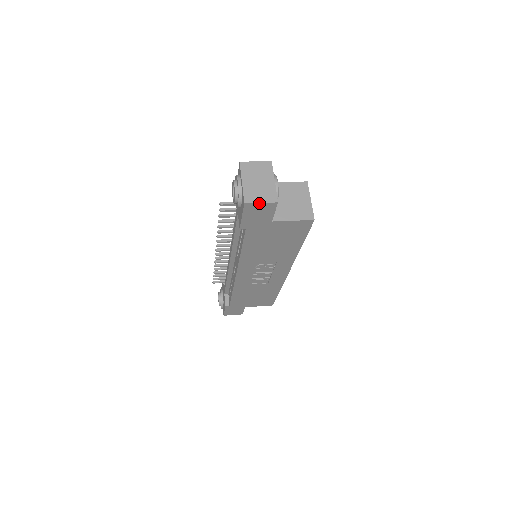
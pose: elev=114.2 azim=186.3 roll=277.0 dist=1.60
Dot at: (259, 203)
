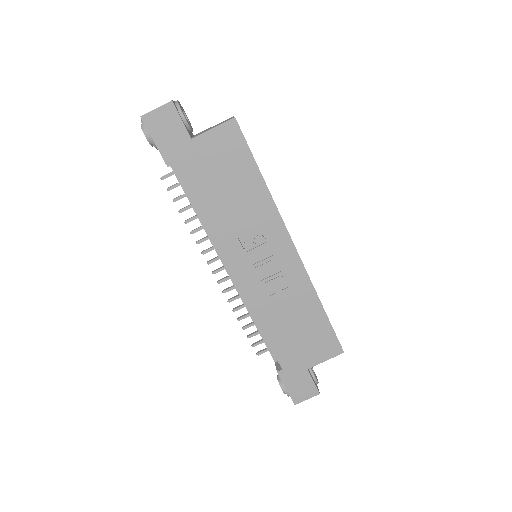
Dot at: (155, 110)
